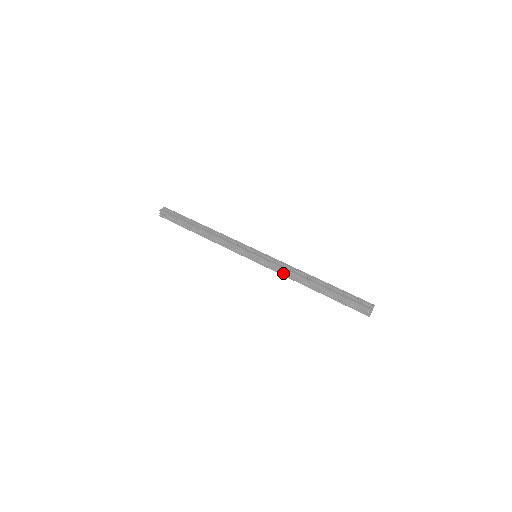
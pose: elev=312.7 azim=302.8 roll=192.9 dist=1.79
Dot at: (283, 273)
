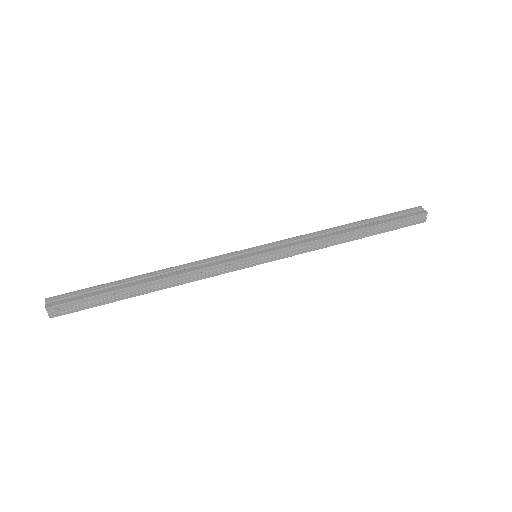
Dot at: (308, 249)
